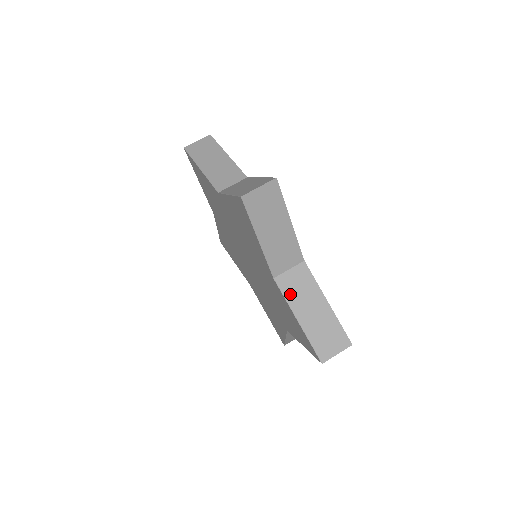
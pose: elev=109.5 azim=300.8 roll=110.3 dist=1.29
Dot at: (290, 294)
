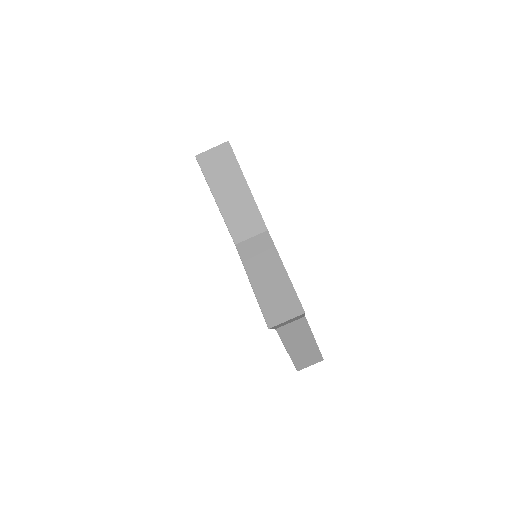
Dot at: (286, 337)
